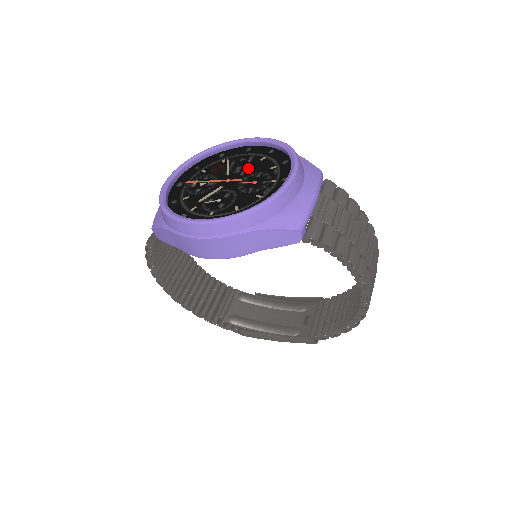
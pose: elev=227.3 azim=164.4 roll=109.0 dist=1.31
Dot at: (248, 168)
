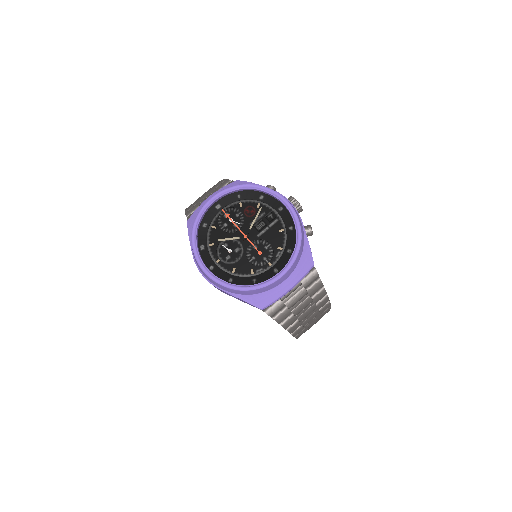
Dot at: (263, 238)
